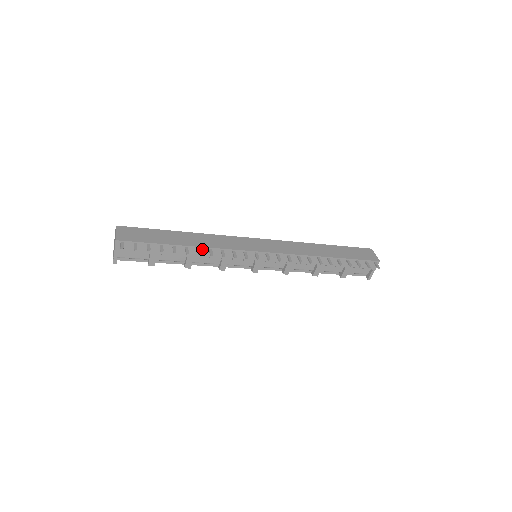
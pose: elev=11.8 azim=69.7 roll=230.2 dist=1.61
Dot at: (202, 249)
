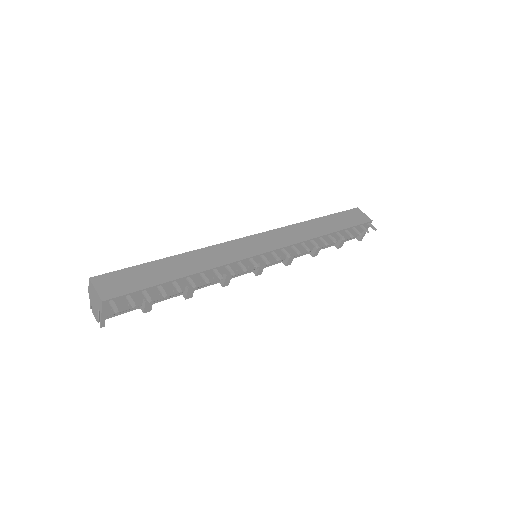
Dot at: (205, 273)
